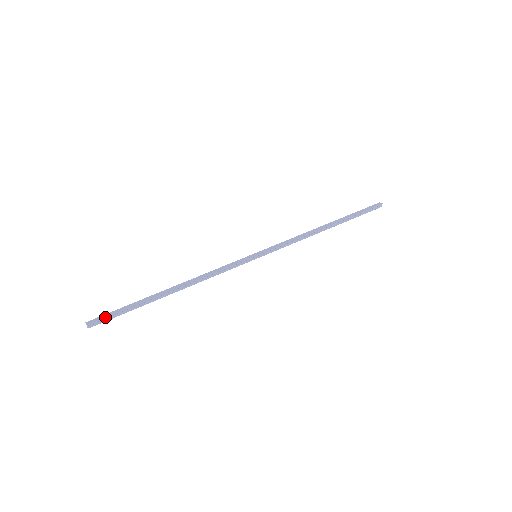
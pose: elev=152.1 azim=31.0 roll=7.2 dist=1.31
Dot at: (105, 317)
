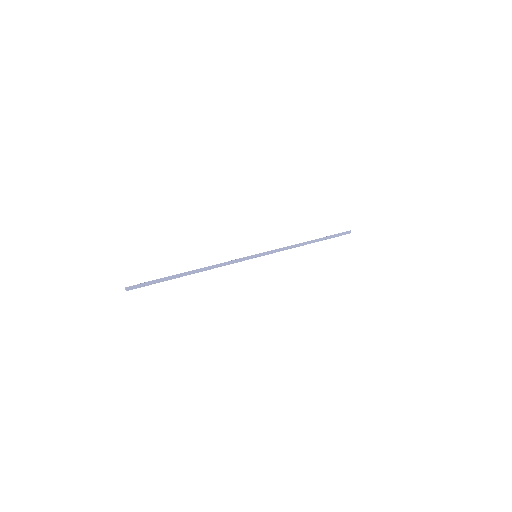
Dot at: (140, 283)
